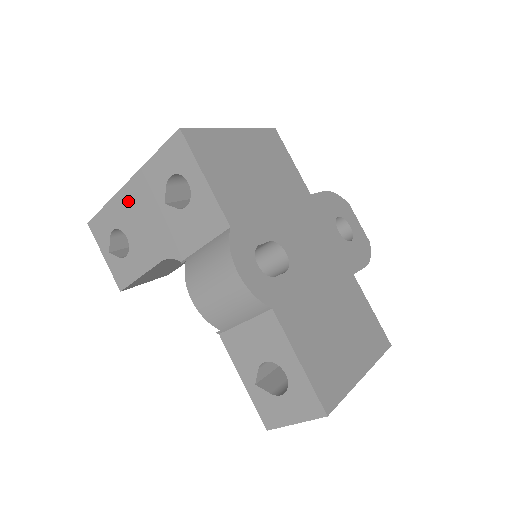
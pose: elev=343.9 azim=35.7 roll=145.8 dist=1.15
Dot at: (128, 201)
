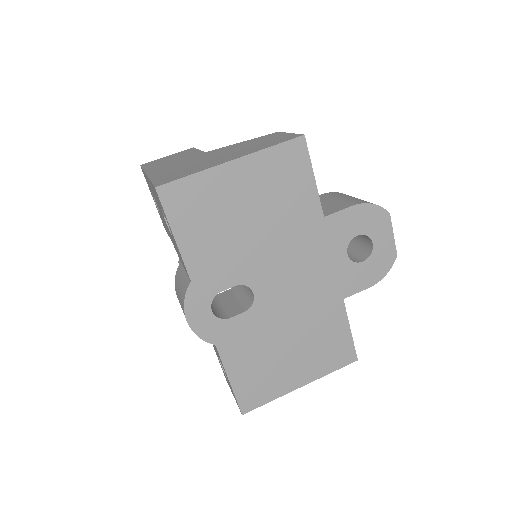
Dot at: (150, 186)
